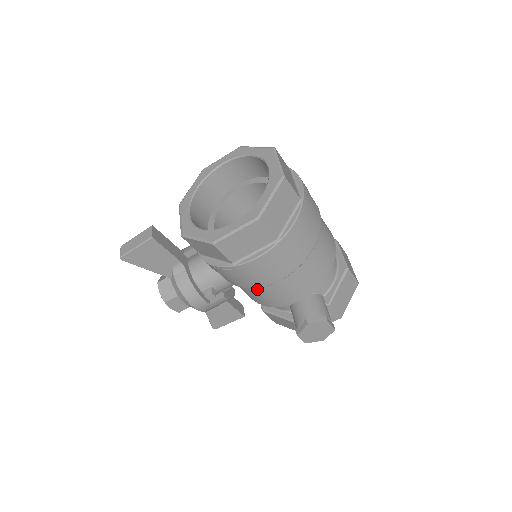
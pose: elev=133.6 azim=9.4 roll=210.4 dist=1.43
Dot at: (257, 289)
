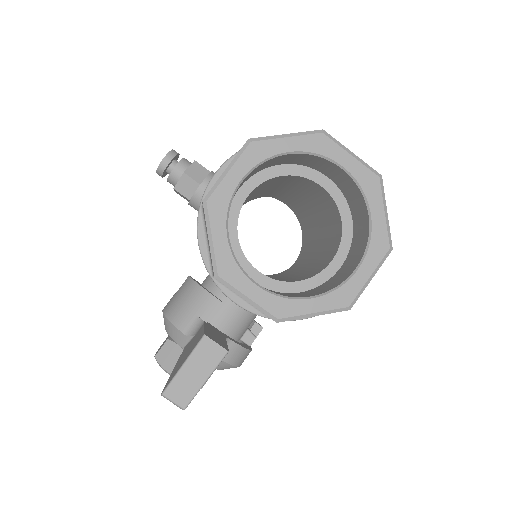
Dot at: occluded
